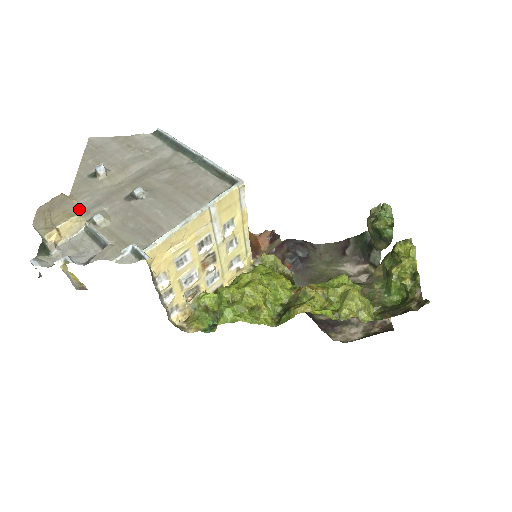
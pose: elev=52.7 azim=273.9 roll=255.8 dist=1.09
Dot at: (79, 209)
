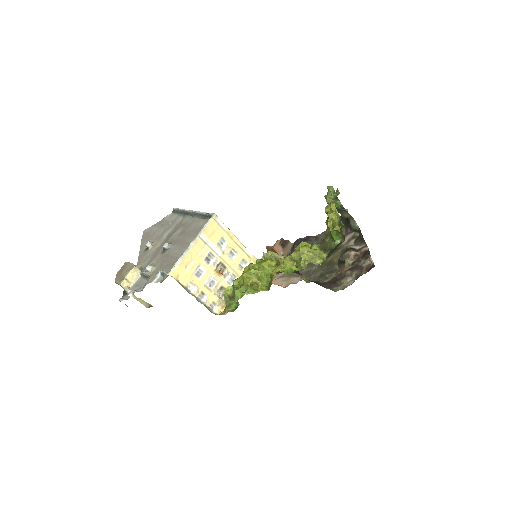
Dot at: (133, 265)
